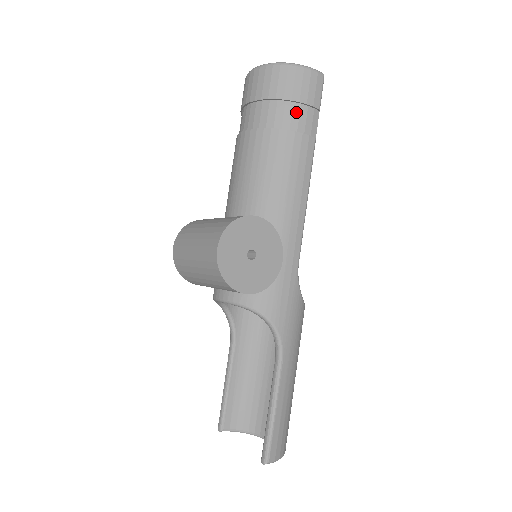
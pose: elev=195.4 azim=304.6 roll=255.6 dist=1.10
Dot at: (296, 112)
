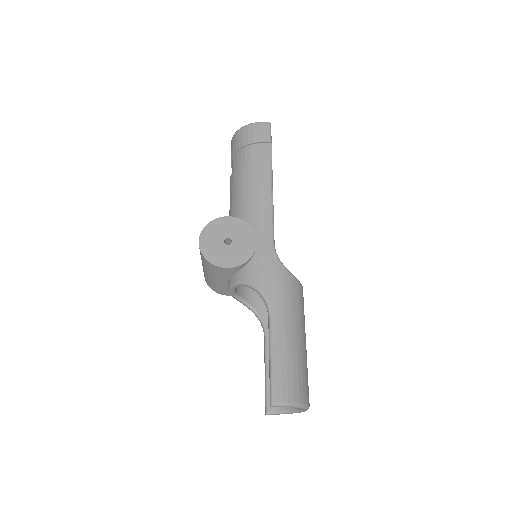
Dot at: (252, 150)
